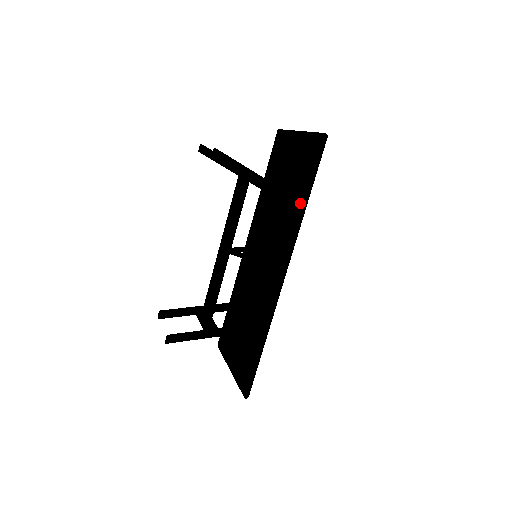
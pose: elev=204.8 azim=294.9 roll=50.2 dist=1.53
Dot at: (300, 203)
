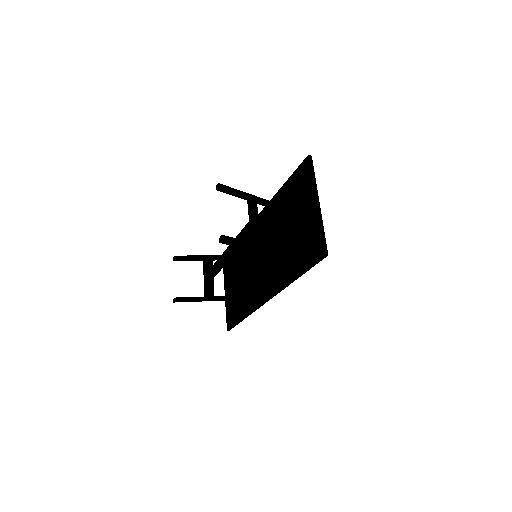
Dot at: (292, 274)
